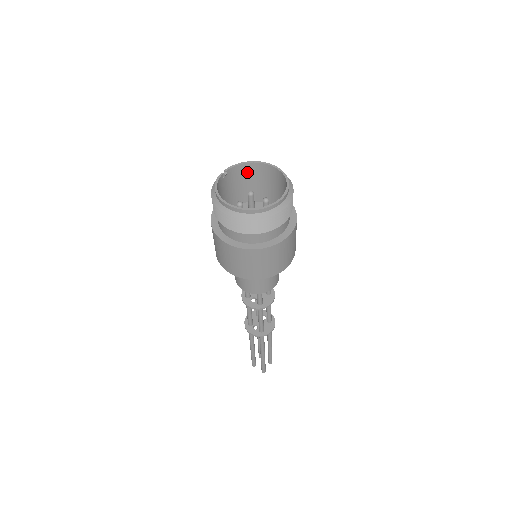
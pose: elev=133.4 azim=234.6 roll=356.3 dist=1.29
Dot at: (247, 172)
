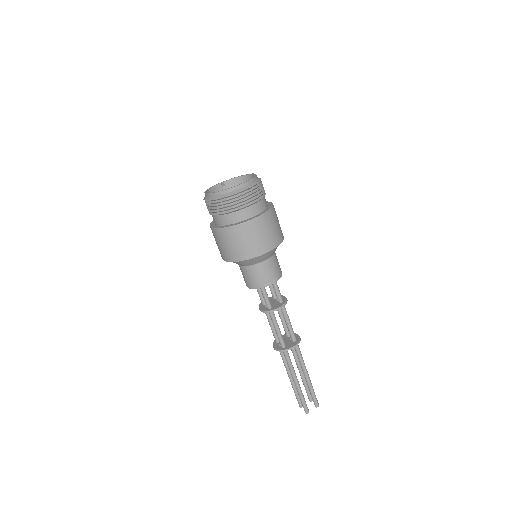
Dot at: occluded
